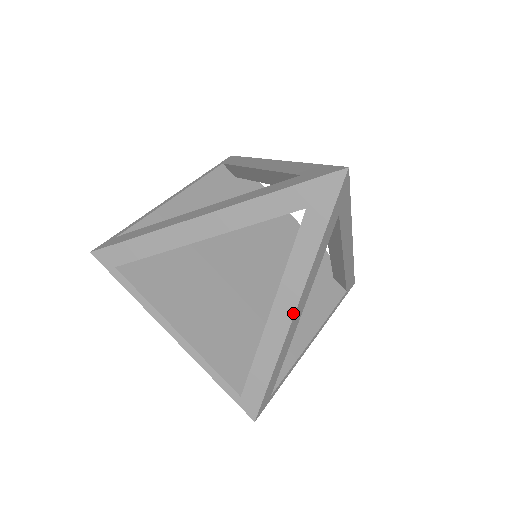
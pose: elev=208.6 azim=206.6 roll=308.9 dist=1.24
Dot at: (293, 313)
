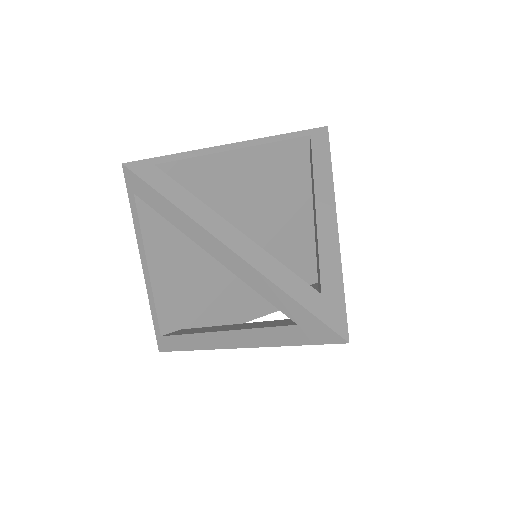
Dot at: occluded
